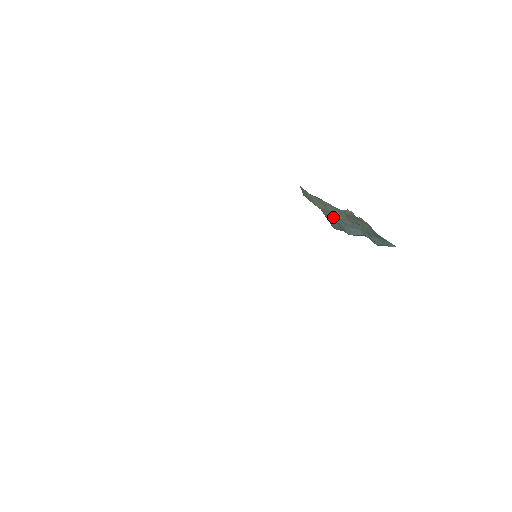
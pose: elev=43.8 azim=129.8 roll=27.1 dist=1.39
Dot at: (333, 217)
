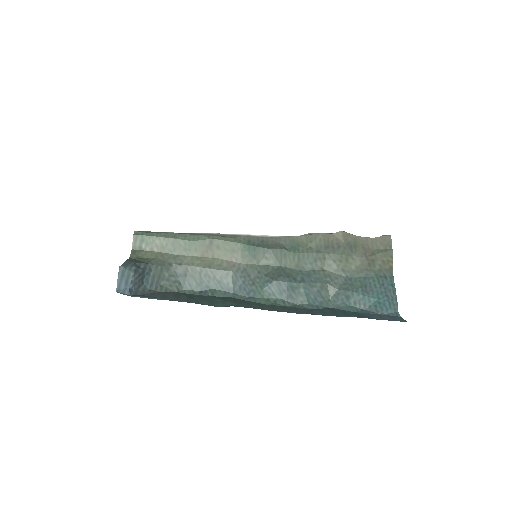
Dot at: (206, 270)
